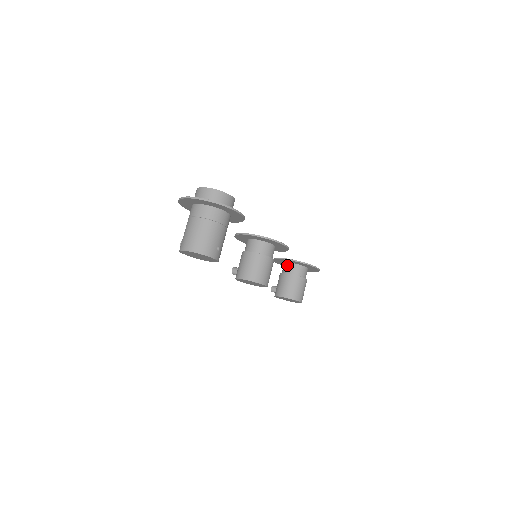
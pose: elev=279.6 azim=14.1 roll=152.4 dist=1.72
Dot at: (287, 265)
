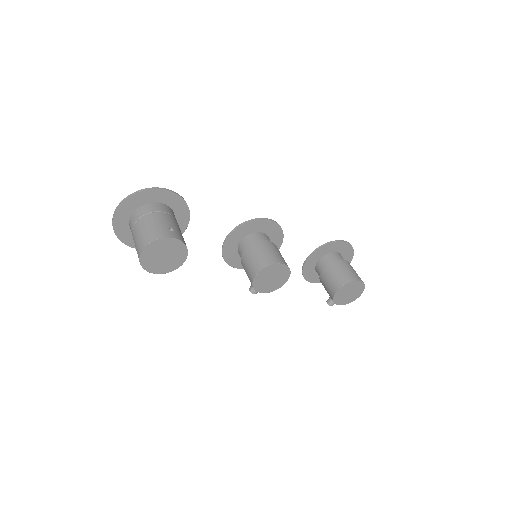
Dot at: (317, 267)
